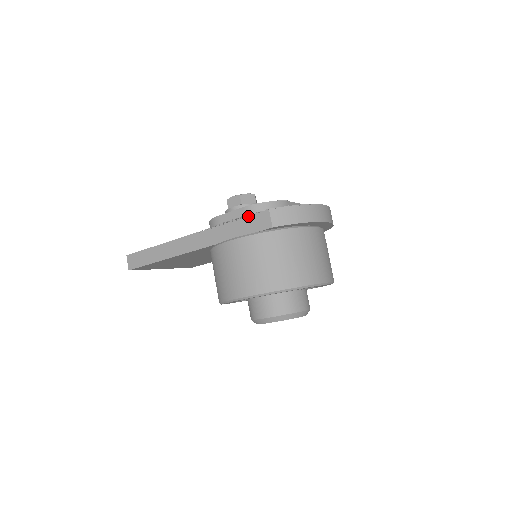
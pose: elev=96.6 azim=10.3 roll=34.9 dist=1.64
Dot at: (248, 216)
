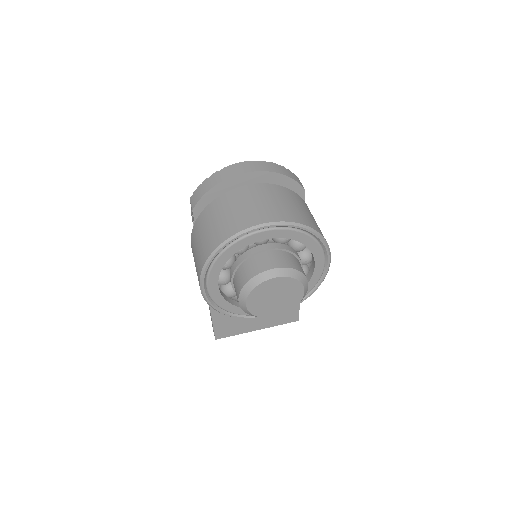
Dot at: occluded
